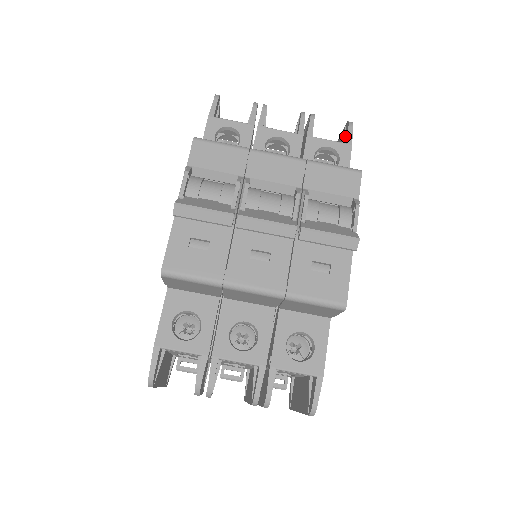
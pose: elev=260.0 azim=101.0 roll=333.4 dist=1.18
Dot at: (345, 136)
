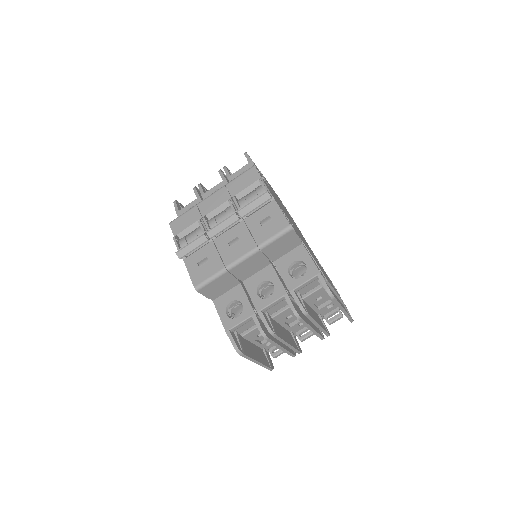
Dot at: occluded
